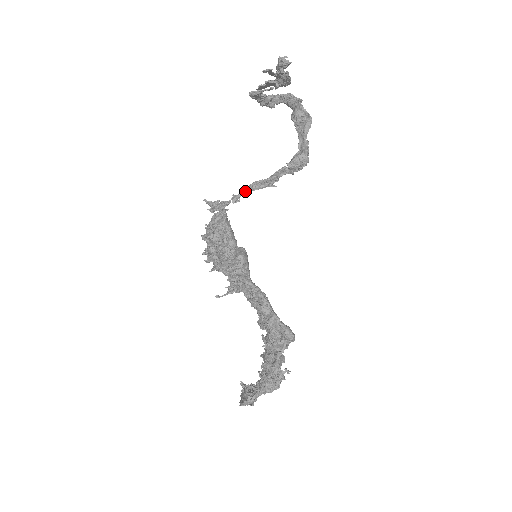
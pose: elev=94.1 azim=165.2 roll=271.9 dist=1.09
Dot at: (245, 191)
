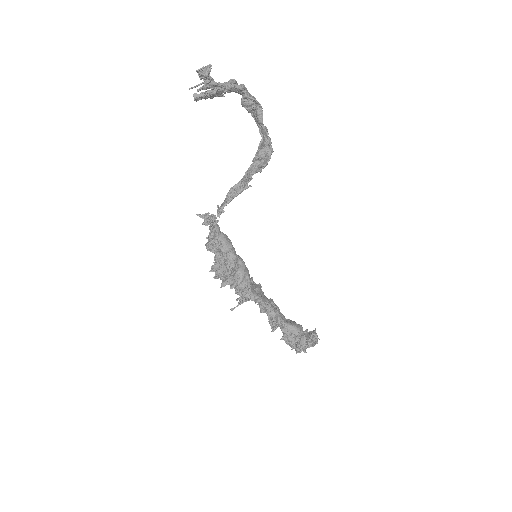
Dot at: (224, 203)
